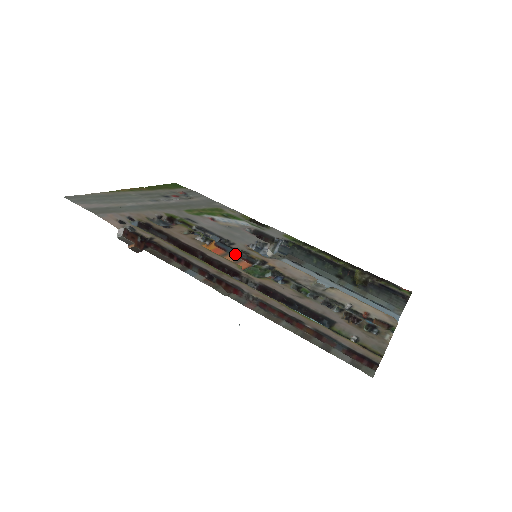
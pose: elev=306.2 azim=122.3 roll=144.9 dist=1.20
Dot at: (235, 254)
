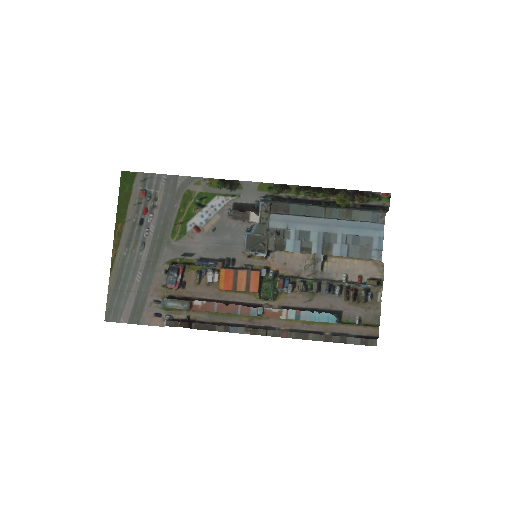
Dot at: (242, 270)
